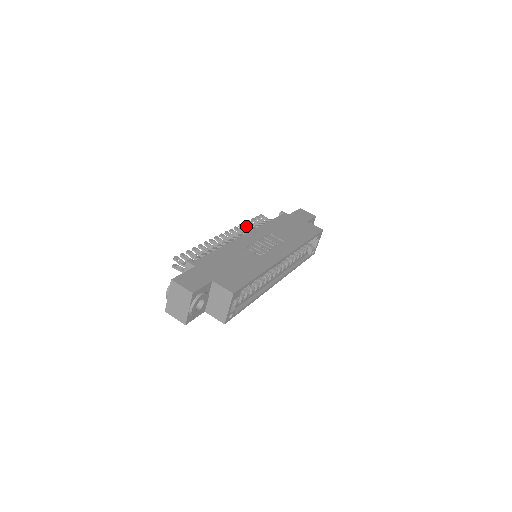
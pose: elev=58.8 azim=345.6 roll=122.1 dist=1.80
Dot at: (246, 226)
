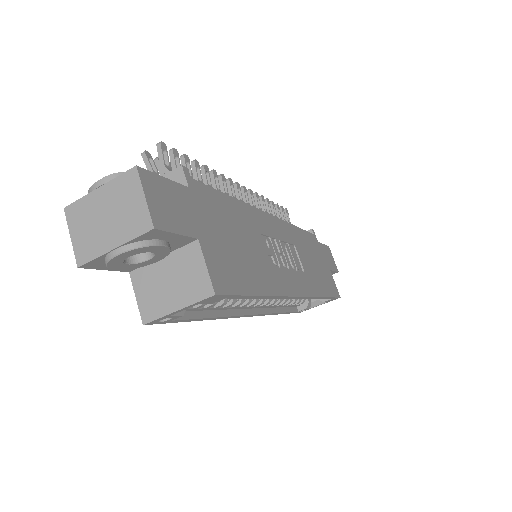
Dot at: (267, 205)
